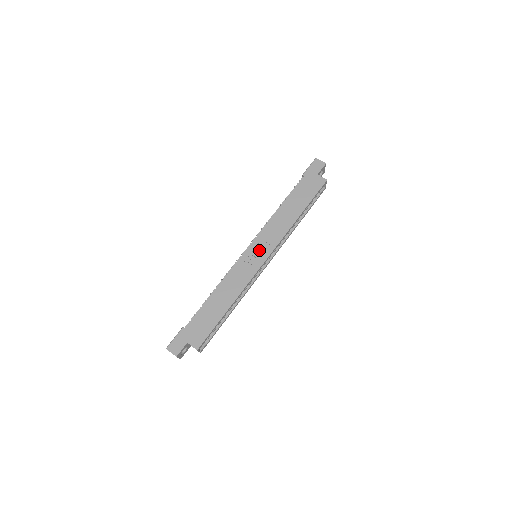
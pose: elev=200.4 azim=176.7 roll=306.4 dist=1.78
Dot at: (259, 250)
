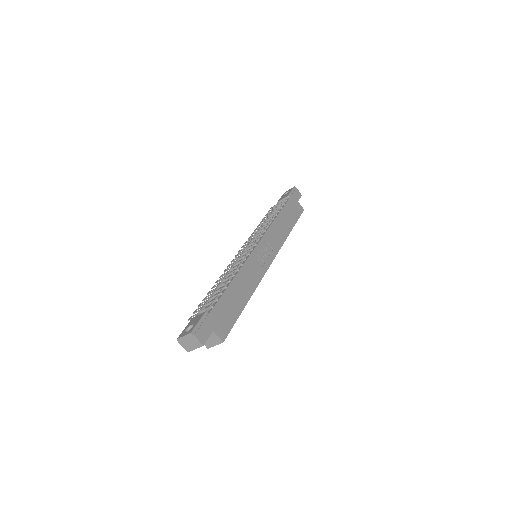
Dot at: (266, 251)
